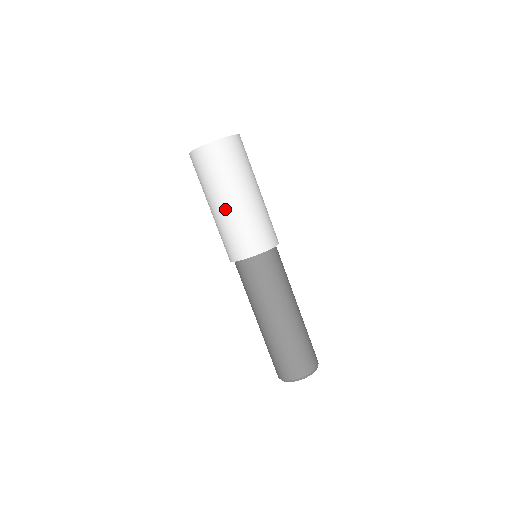
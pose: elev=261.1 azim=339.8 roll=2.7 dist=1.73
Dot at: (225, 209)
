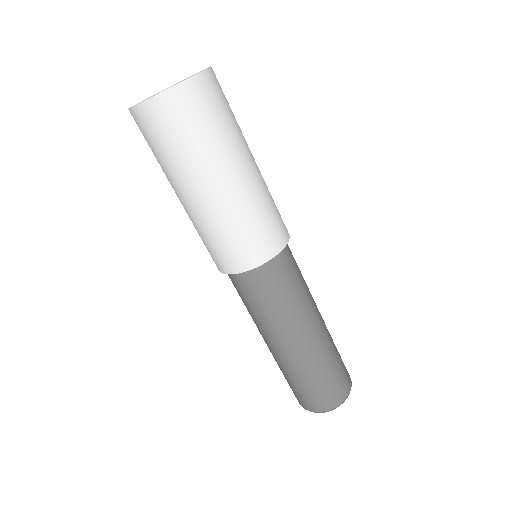
Dot at: (233, 187)
